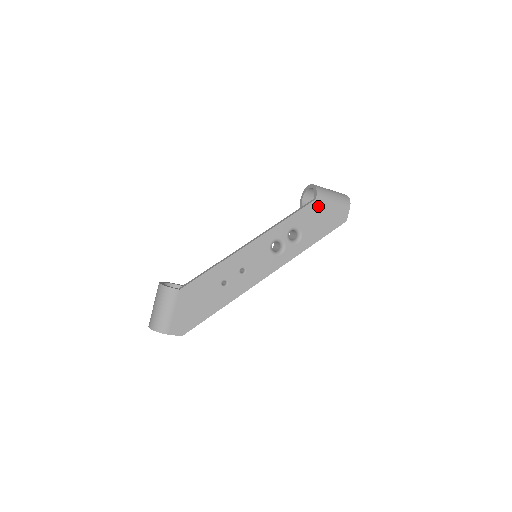
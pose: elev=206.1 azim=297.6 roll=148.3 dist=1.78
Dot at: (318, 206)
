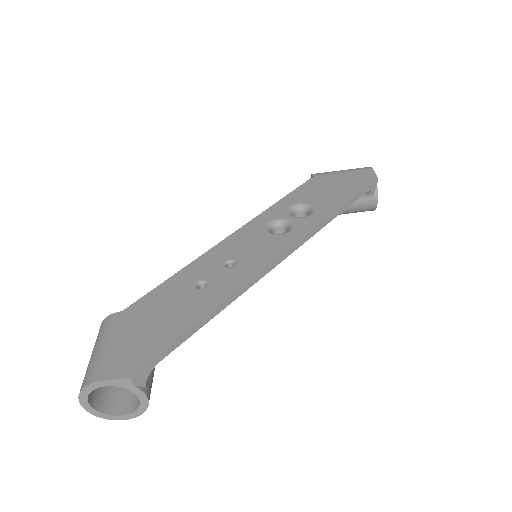
Dot at: (320, 180)
